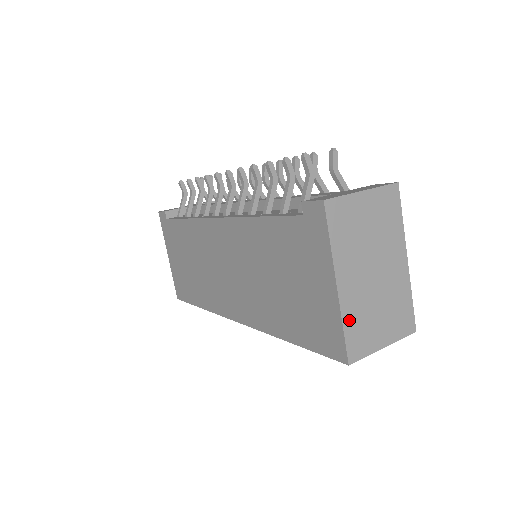
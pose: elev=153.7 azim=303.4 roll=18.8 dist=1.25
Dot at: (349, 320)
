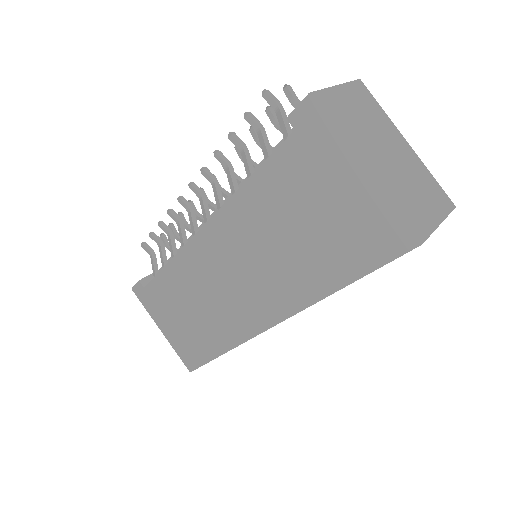
Dot at: (395, 200)
